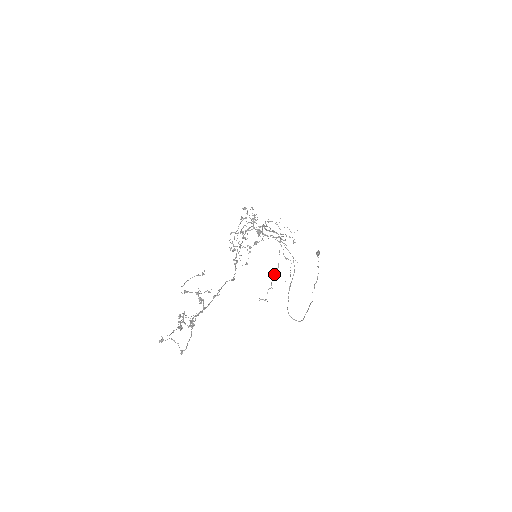
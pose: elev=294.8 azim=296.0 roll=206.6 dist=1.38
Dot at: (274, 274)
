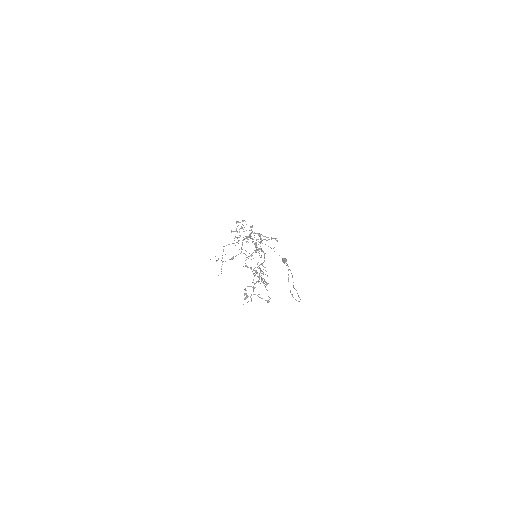
Dot at: occluded
